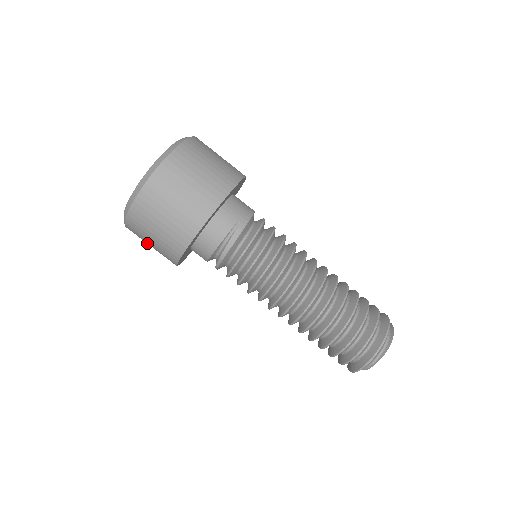
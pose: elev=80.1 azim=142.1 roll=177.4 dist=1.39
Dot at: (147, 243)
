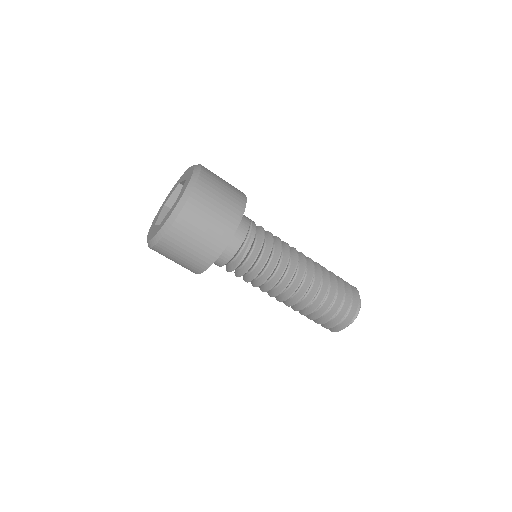
Dot at: (187, 246)
